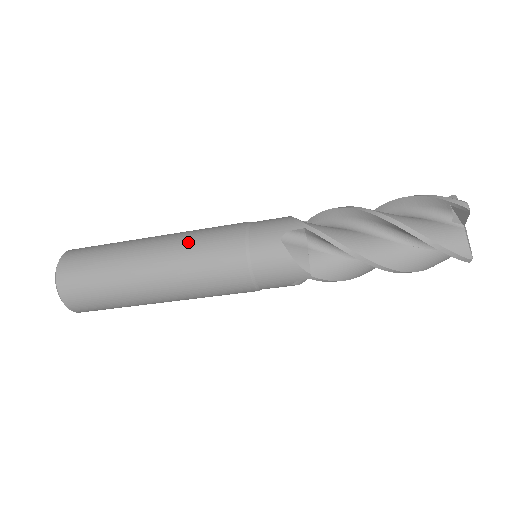
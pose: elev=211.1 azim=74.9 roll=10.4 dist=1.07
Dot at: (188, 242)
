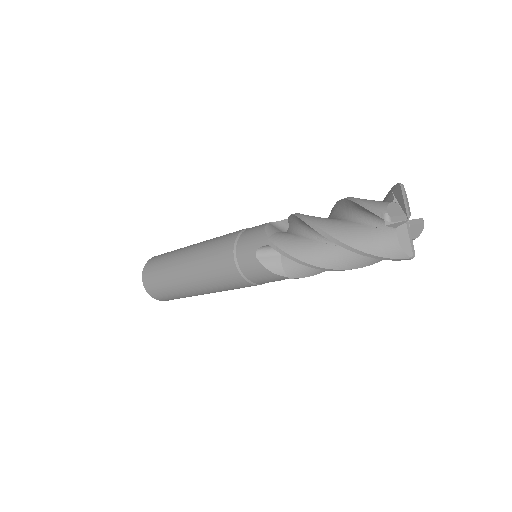
Dot at: (202, 258)
